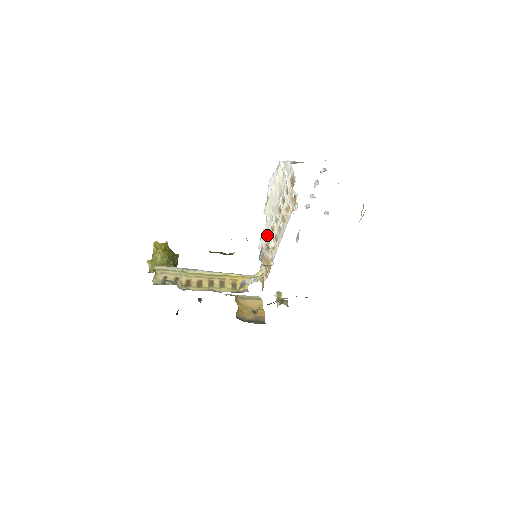
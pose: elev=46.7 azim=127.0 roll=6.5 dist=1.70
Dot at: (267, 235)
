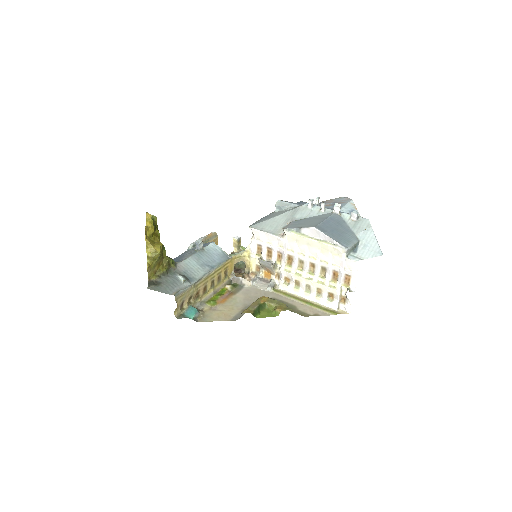
Dot at: (277, 248)
